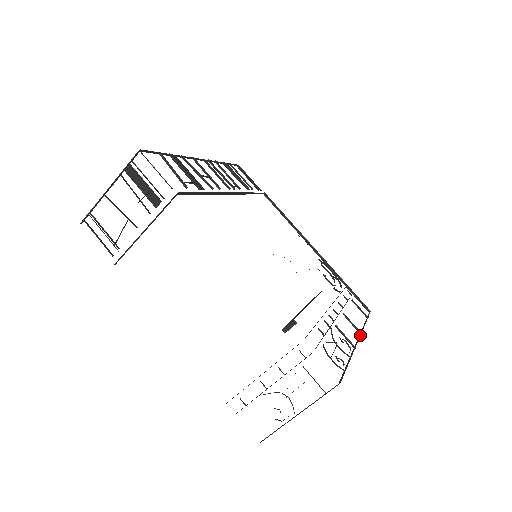
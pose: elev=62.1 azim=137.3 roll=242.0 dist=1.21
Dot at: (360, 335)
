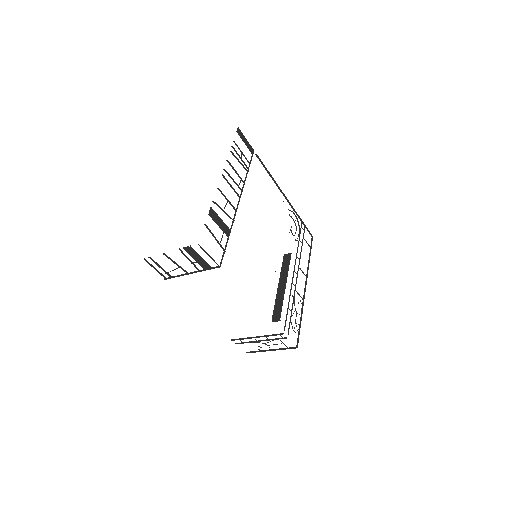
Dot at: occluded
